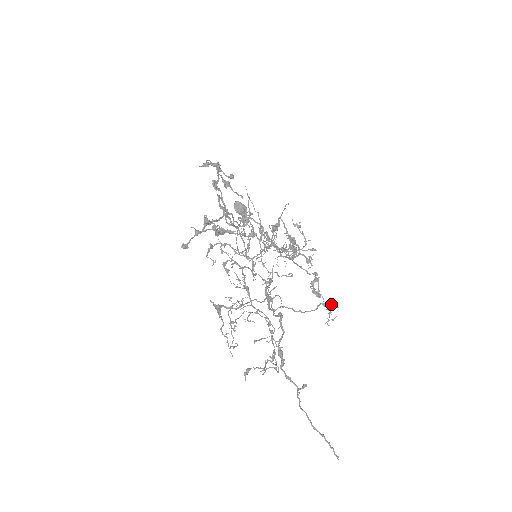
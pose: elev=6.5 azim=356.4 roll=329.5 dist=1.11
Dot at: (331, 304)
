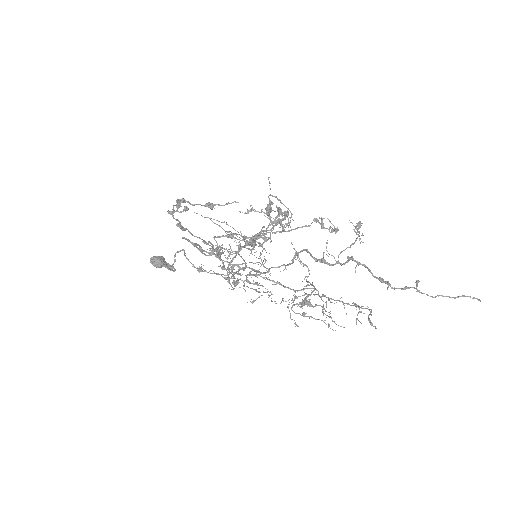
Dot at: (358, 222)
